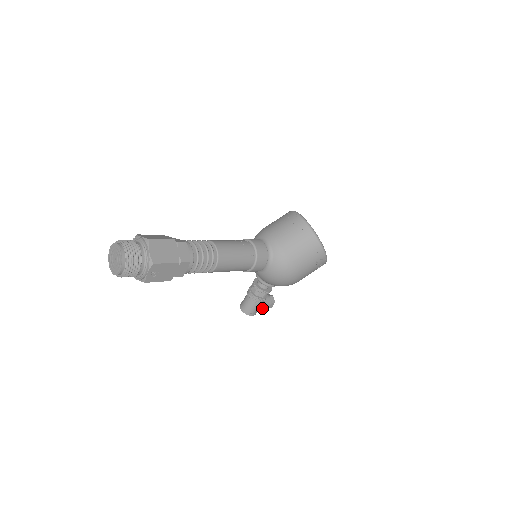
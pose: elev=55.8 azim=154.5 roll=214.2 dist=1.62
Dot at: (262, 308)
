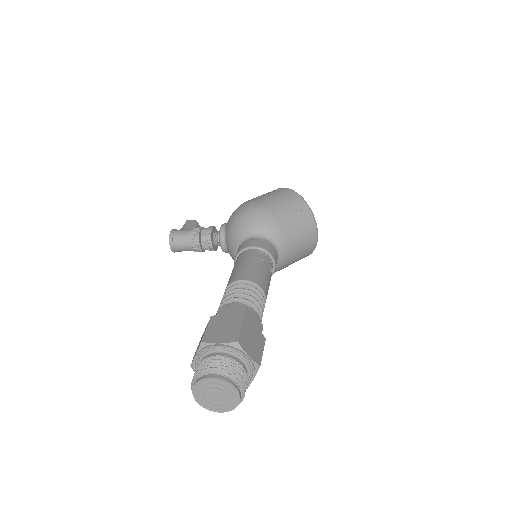
Dot at: occluded
